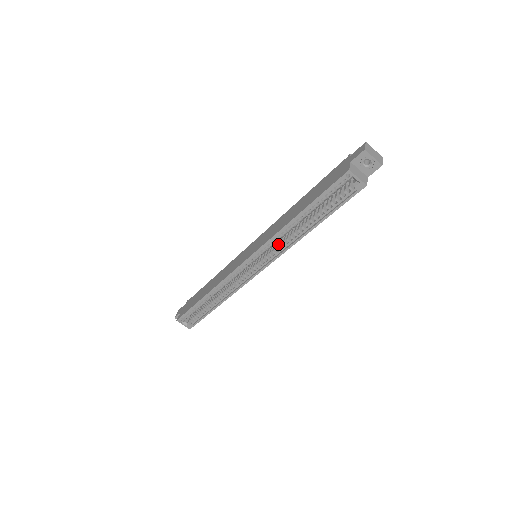
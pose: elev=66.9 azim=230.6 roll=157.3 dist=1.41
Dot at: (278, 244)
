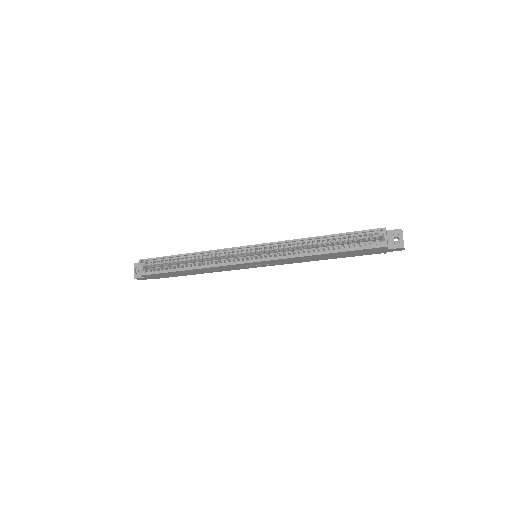
Dot at: occluded
